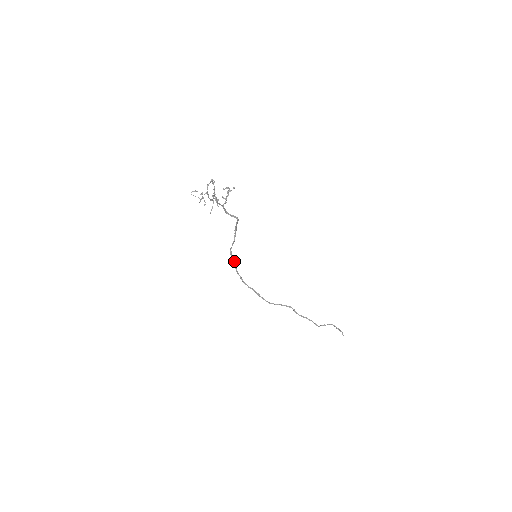
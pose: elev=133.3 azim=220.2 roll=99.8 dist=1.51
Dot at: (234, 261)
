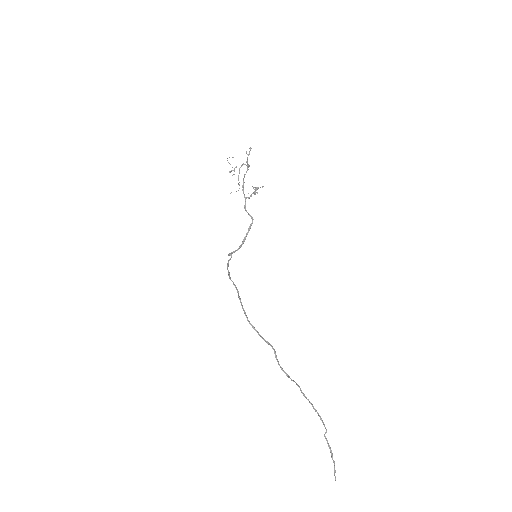
Dot at: (230, 258)
